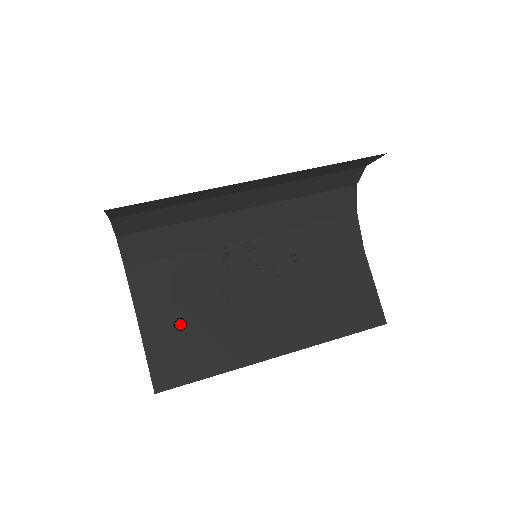
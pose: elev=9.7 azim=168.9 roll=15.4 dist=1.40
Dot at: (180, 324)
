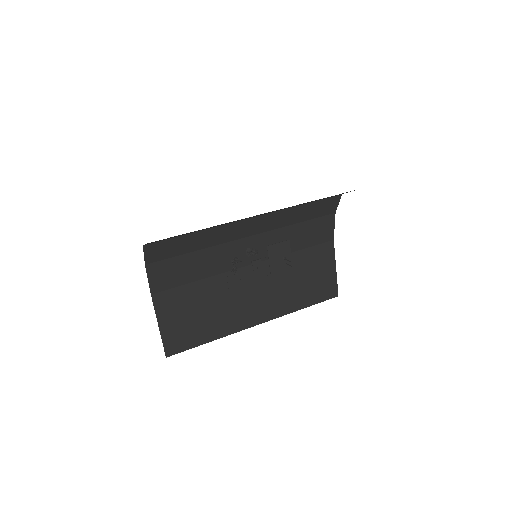
Dot at: (187, 305)
